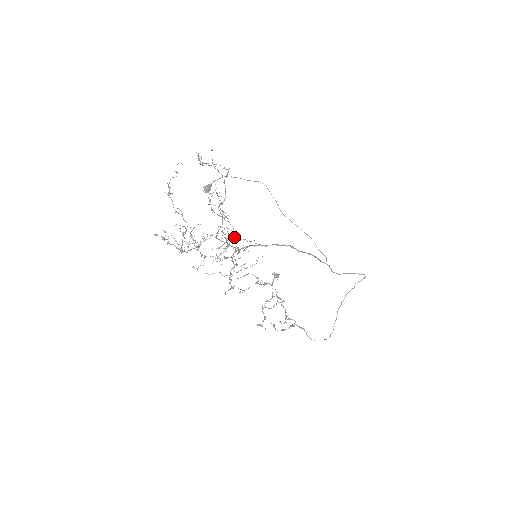
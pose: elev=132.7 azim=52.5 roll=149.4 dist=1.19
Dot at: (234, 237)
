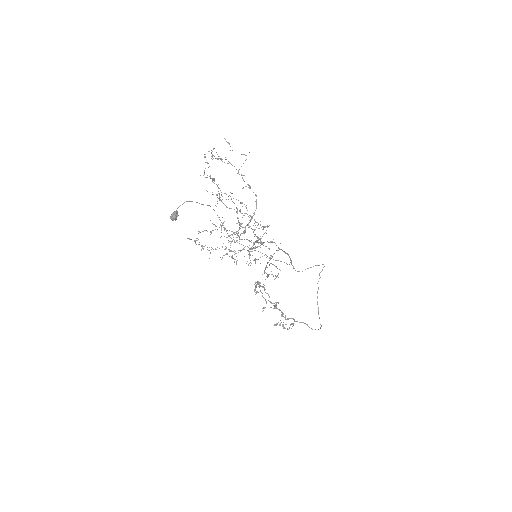
Dot at: (258, 224)
